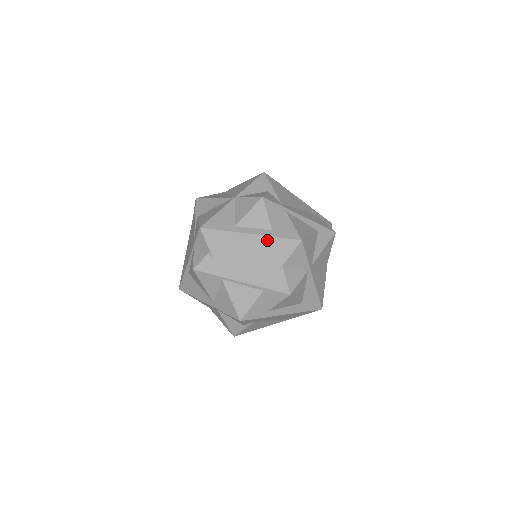
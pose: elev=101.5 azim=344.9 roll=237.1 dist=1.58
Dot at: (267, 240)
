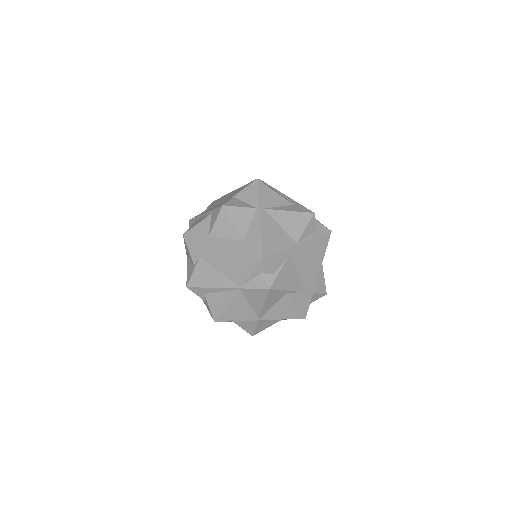
Dot at: occluded
